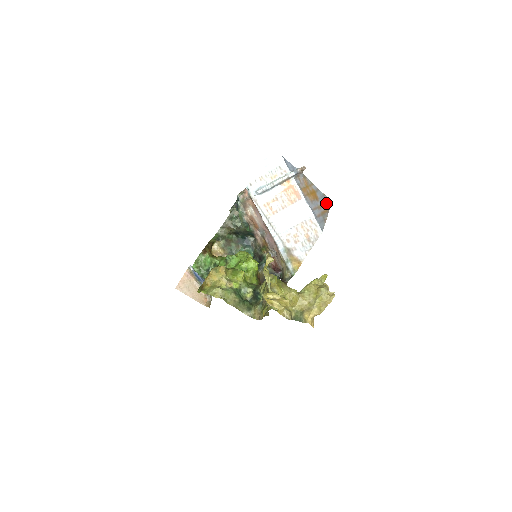
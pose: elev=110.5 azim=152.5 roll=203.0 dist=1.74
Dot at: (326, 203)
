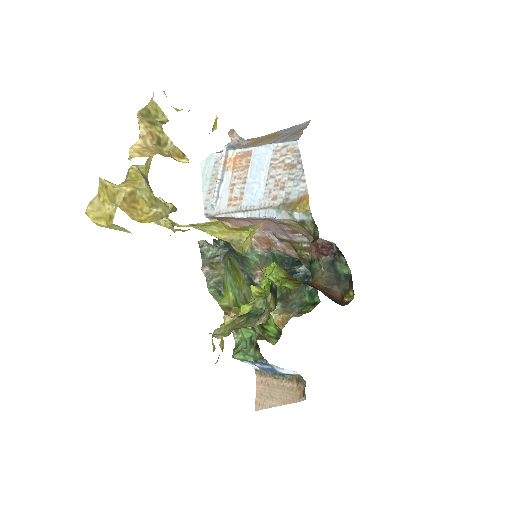
Dot at: (299, 127)
